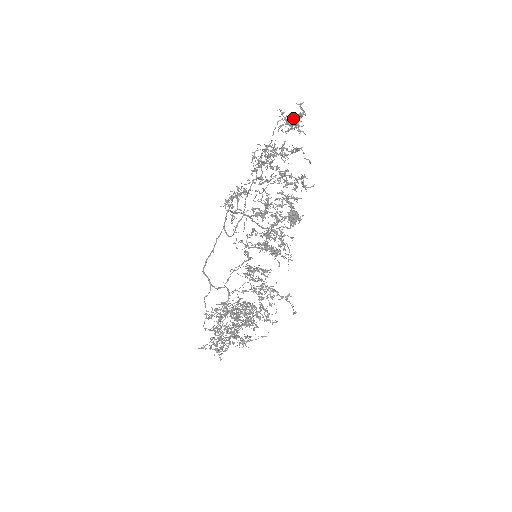
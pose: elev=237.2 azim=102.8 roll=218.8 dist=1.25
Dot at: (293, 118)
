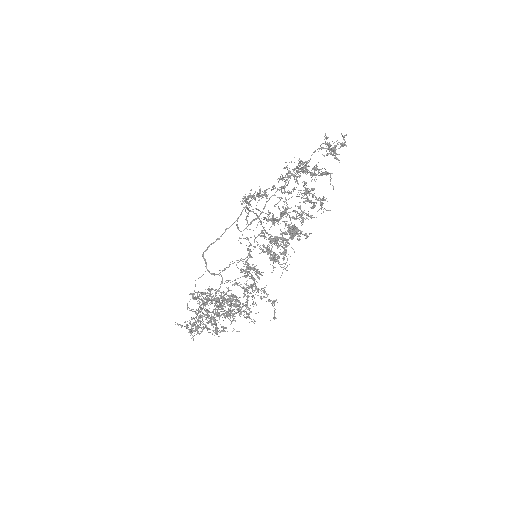
Dot at: (335, 145)
